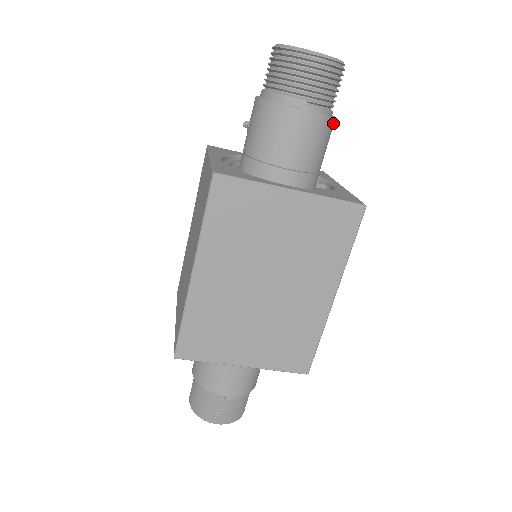
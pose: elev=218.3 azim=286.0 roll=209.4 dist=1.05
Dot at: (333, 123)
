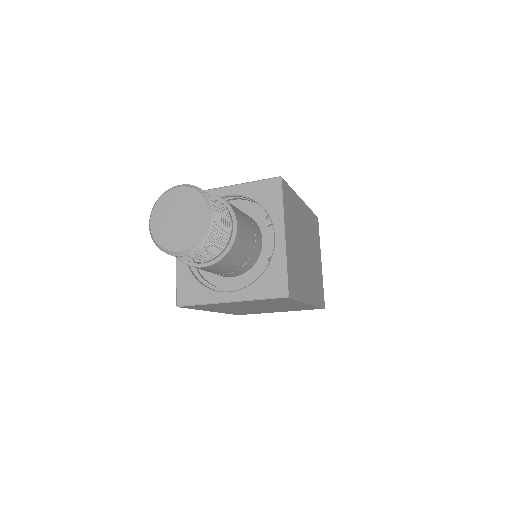
Dot at: (235, 244)
